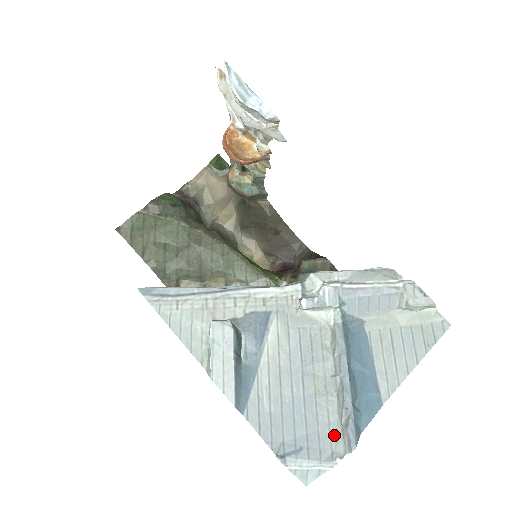
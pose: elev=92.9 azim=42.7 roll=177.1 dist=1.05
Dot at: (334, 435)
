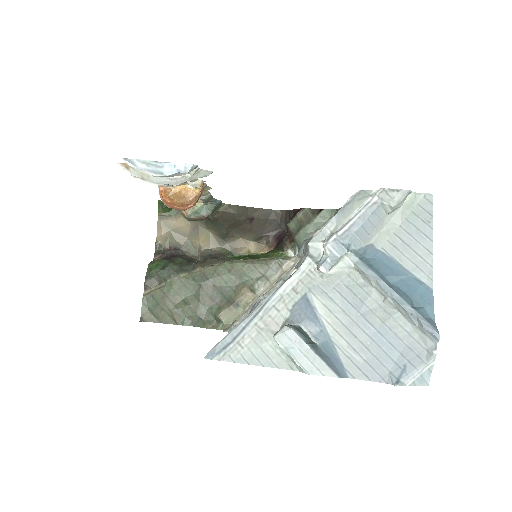
Dot at: (418, 338)
